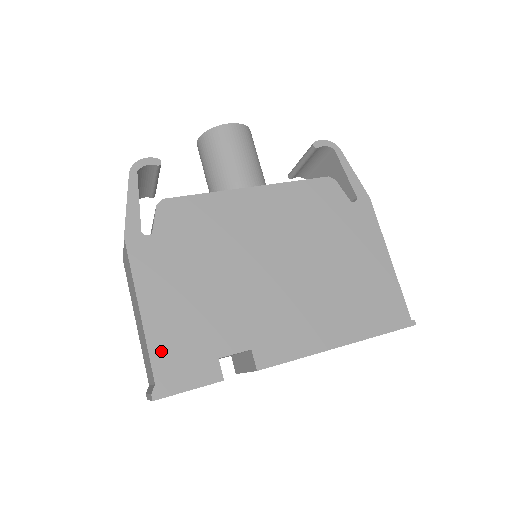
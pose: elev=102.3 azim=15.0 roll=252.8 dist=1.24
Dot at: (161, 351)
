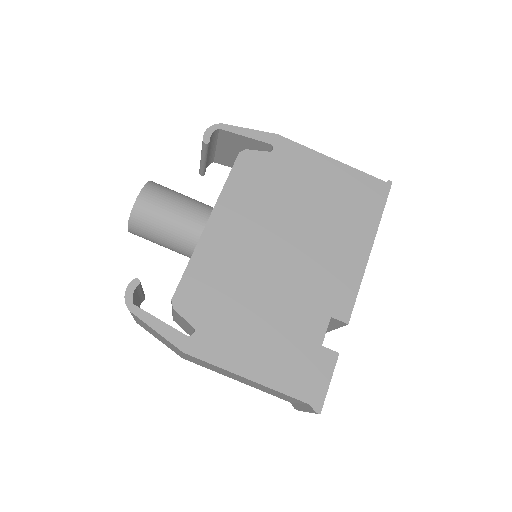
Dot at: (289, 384)
